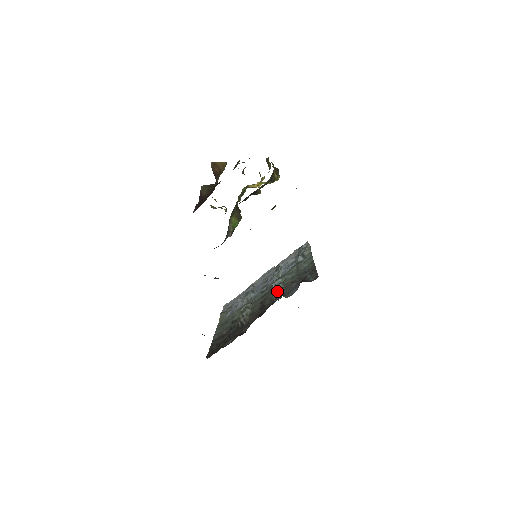
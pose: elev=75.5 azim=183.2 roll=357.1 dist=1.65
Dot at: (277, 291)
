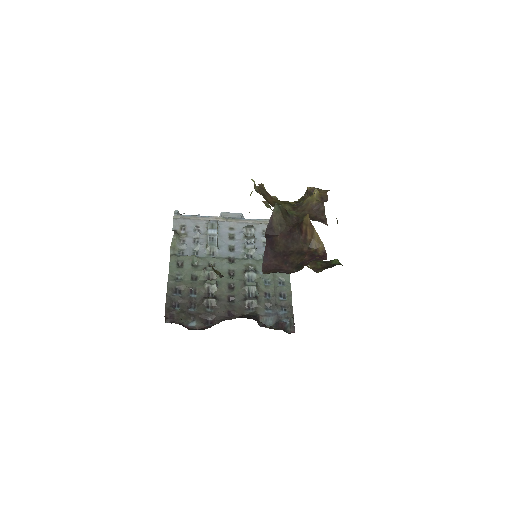
Dot at: (253, 300)
